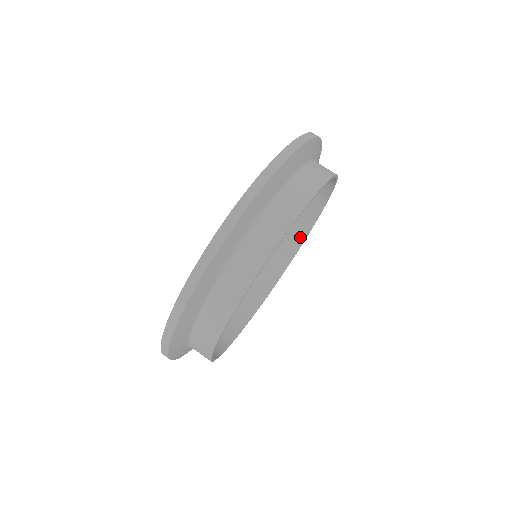
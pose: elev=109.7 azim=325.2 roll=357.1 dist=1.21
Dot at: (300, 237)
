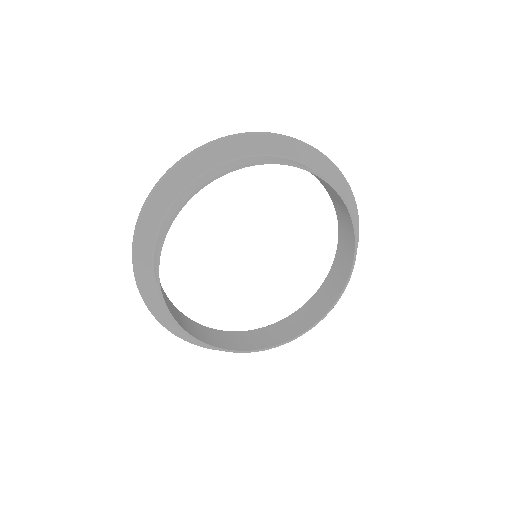
Dot at: (332, 299)
